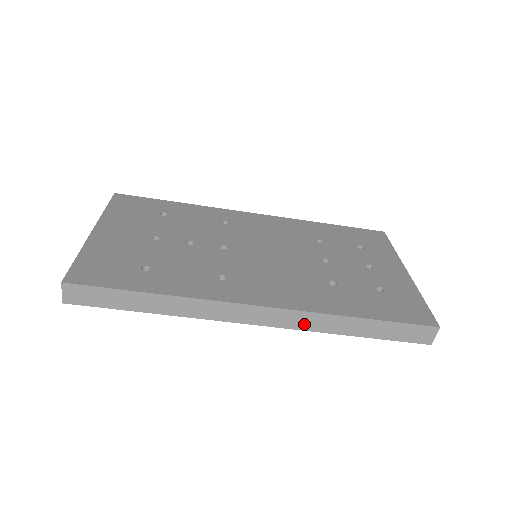
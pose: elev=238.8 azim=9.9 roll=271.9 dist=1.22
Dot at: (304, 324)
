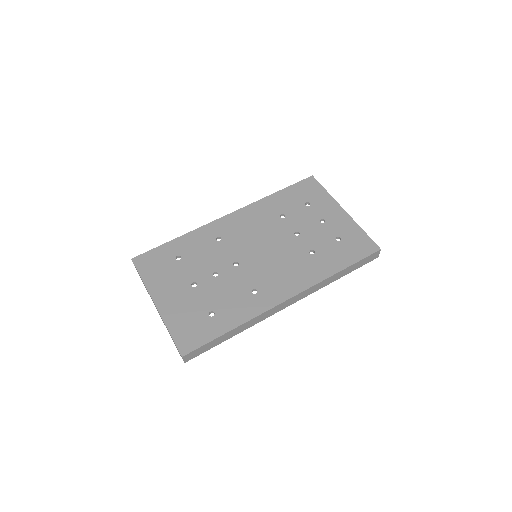
Dot at: (312, 291)
